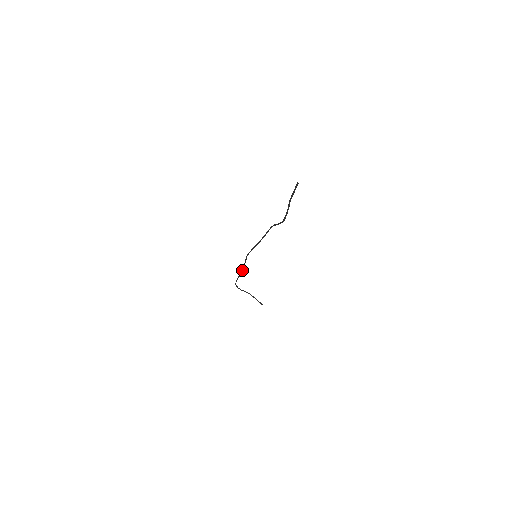
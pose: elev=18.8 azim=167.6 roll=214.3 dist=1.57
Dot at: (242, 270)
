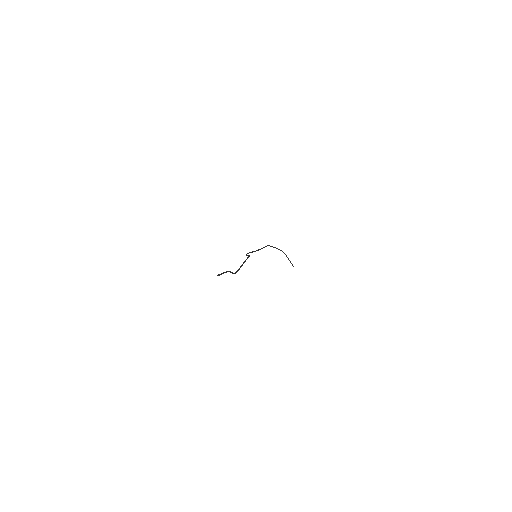
Dot at: (260, 249)
